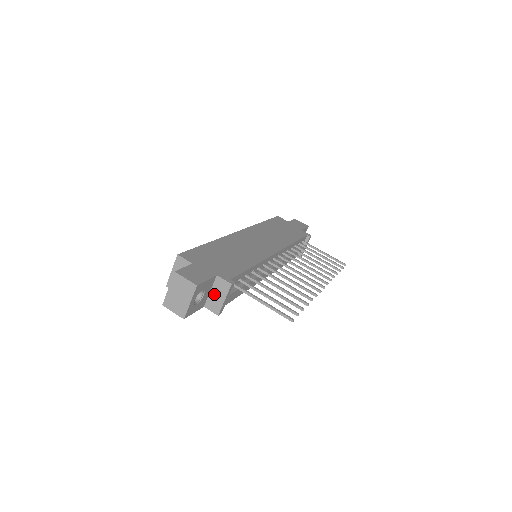
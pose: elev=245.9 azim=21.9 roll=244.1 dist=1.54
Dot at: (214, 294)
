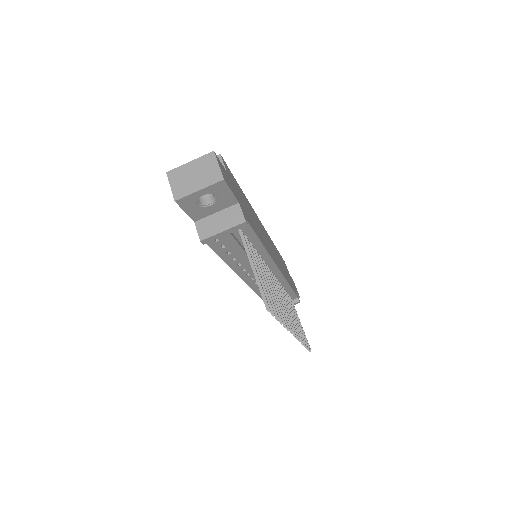
Dot at: (218, 218)
